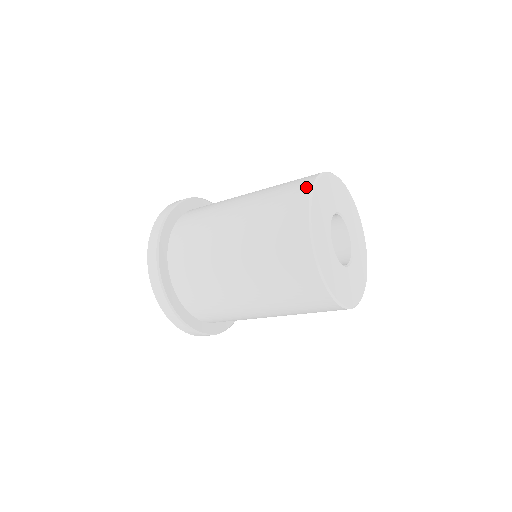
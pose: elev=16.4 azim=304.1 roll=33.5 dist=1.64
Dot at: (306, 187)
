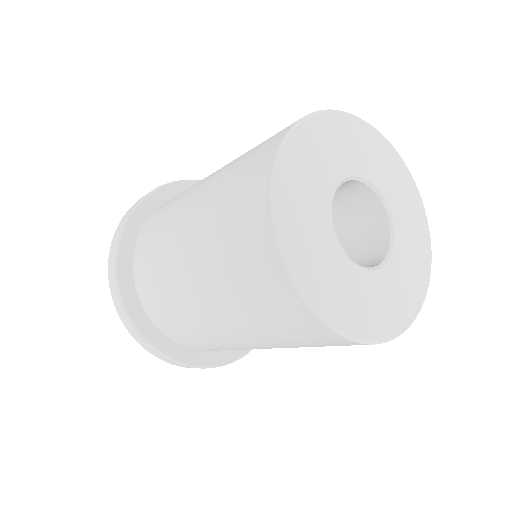
Dot at: occluded
